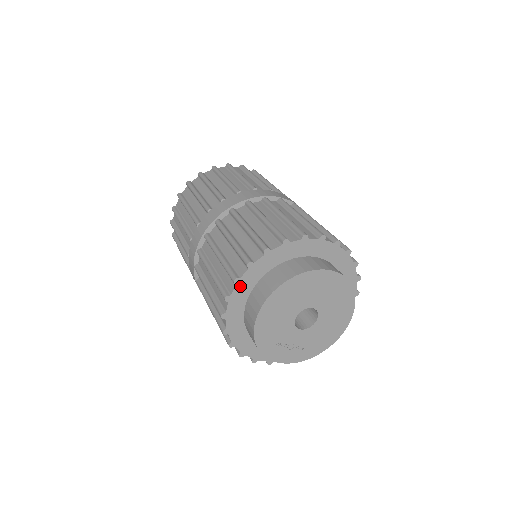
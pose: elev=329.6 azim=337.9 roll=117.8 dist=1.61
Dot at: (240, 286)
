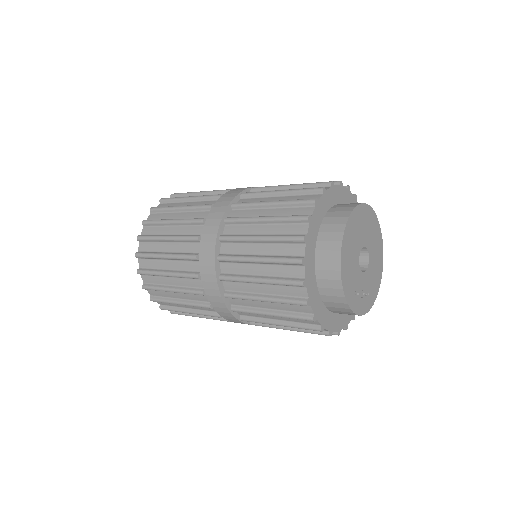
Dot at: (308, 245)
